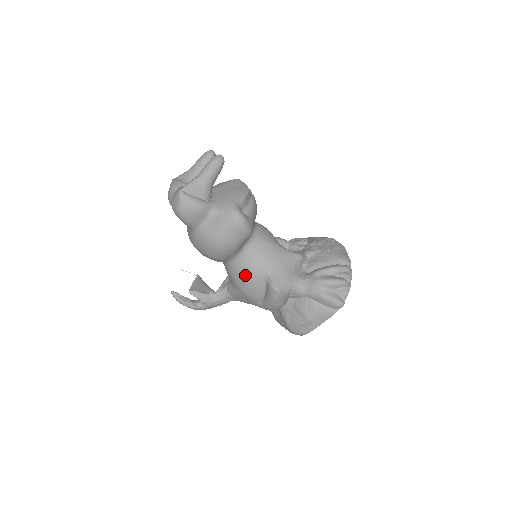
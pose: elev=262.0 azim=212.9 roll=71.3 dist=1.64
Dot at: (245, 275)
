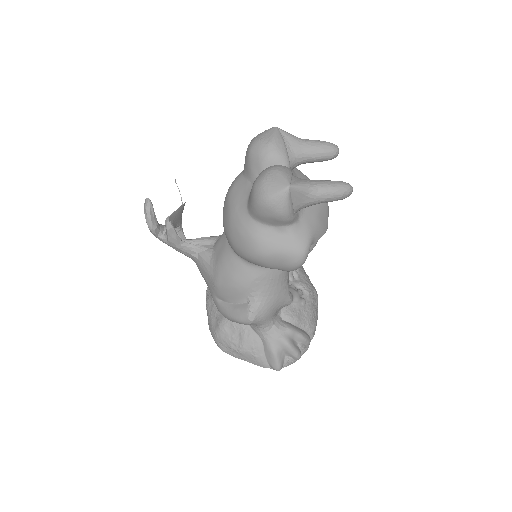
Dot at: (238, 280)
